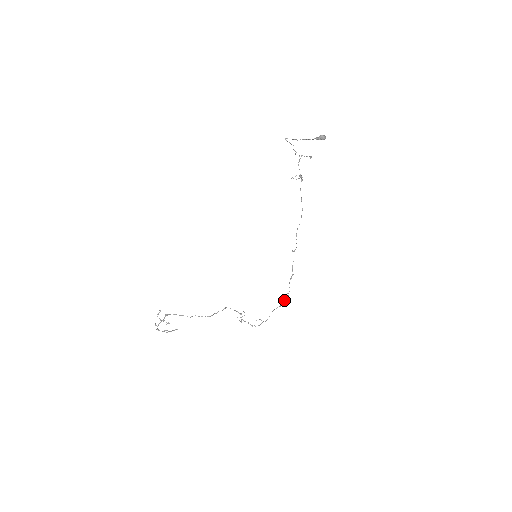
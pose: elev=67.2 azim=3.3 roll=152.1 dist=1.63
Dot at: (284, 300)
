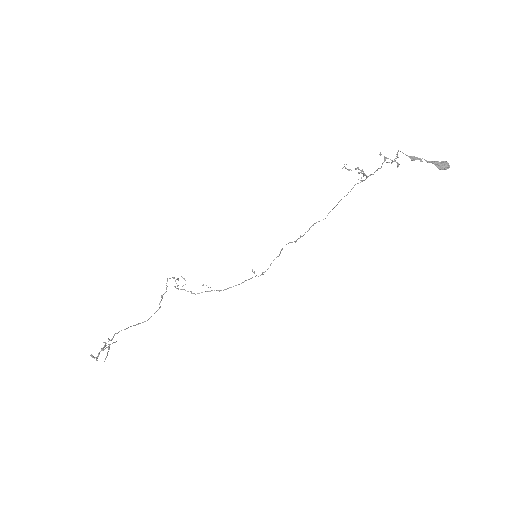
Dot at: occluded
